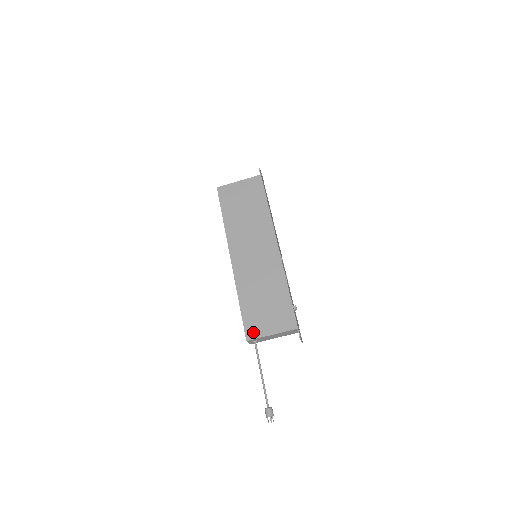
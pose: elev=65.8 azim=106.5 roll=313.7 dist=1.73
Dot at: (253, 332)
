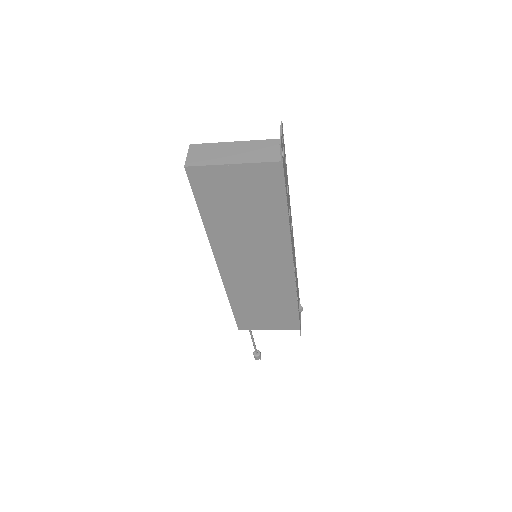
Dot at: (247, 326)
